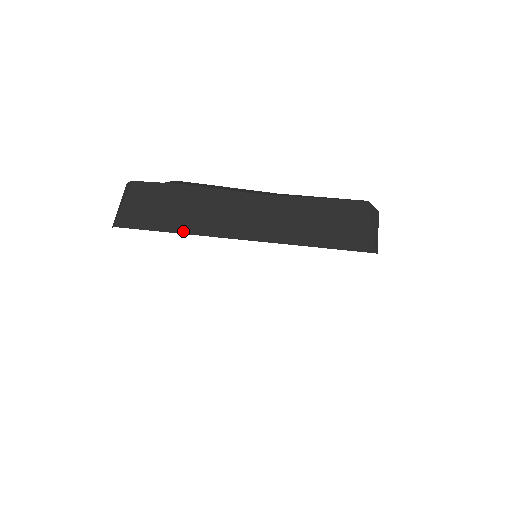
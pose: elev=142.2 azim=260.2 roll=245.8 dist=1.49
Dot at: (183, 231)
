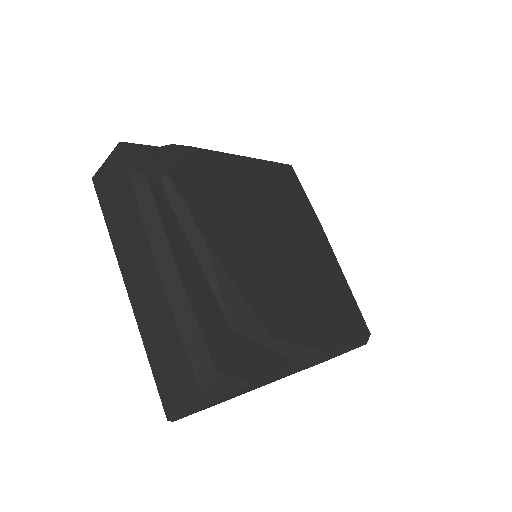
Dot at: (111, 237)
